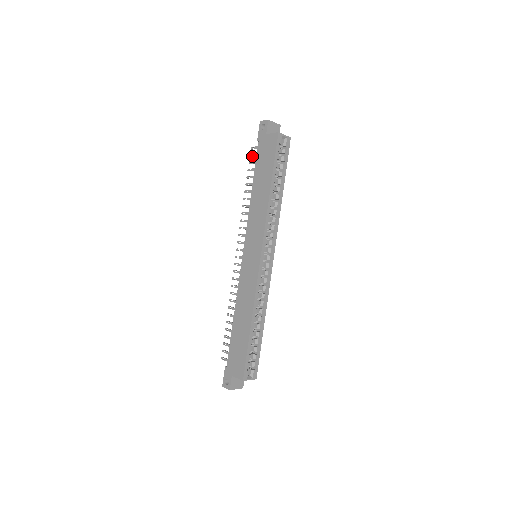
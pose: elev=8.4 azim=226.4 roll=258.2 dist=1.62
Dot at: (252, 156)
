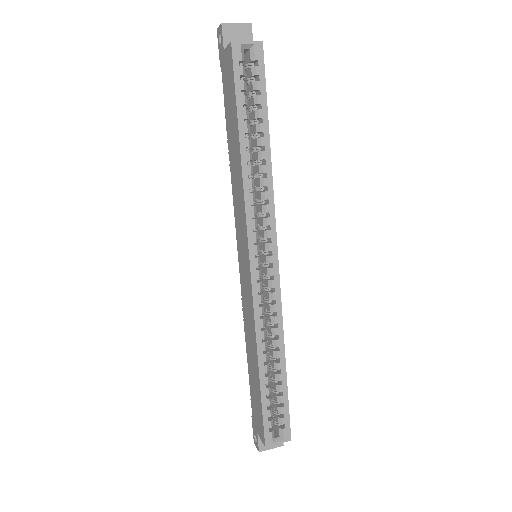
Dot at: occluded
